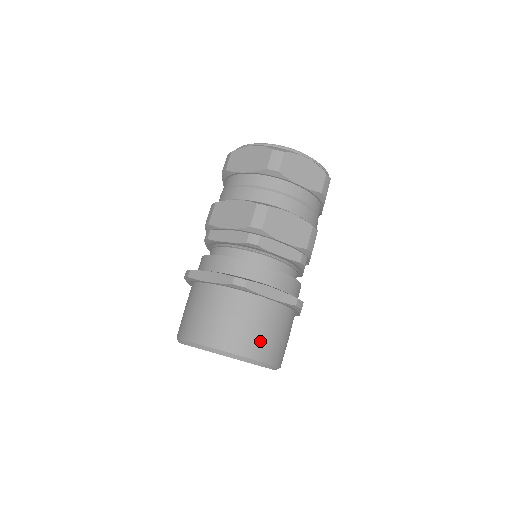
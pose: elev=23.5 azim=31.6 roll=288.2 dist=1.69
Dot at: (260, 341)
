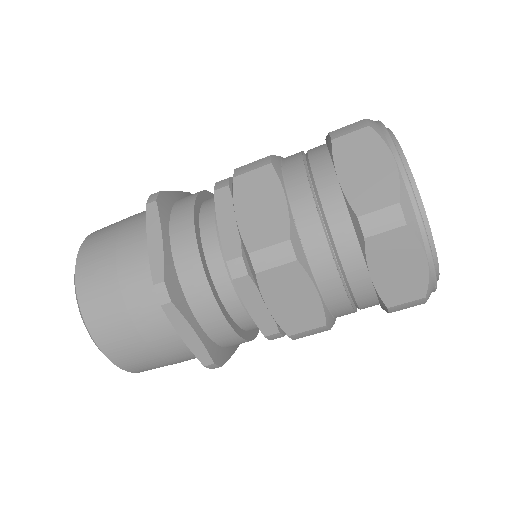
Dot at: occluded
